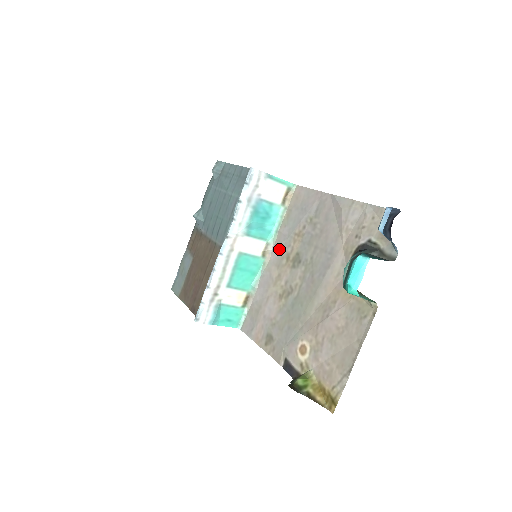
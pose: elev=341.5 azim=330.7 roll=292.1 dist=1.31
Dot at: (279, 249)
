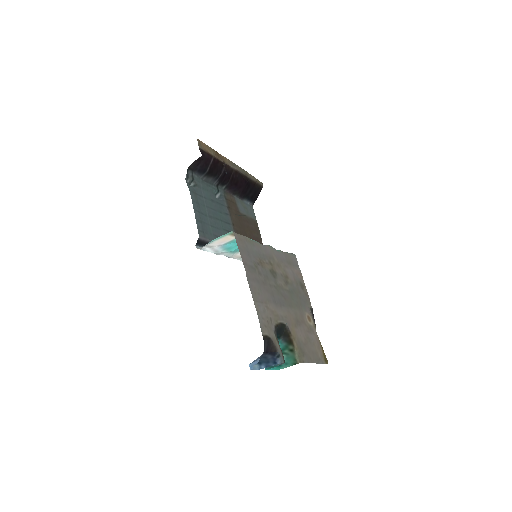
Dot at: (264, 252)
